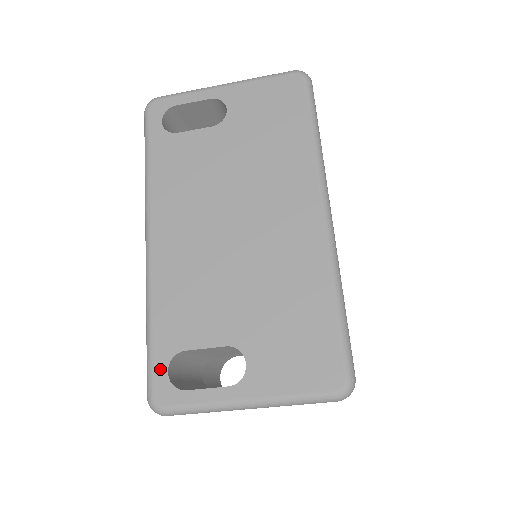
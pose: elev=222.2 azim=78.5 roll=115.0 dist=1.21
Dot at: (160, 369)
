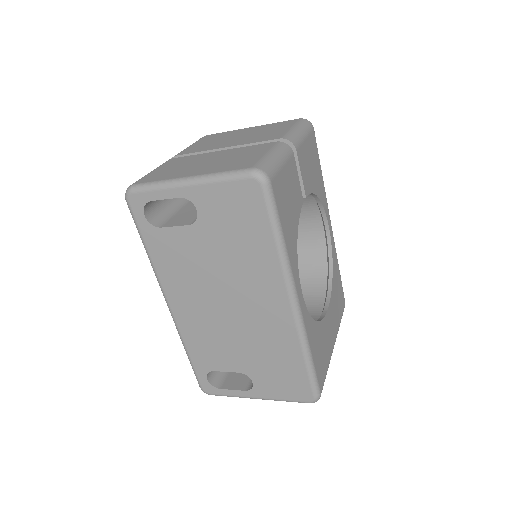
Dot at: (202, 378)
